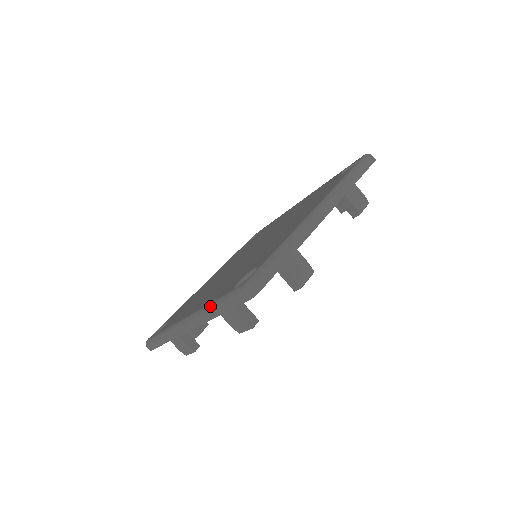
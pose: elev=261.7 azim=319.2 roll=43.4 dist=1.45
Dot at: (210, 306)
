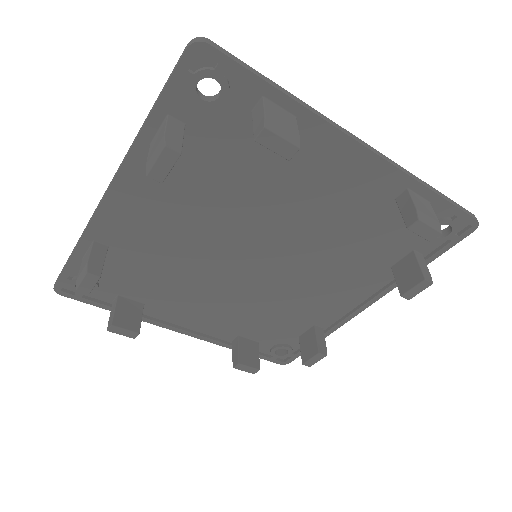
Dot at: occluded
